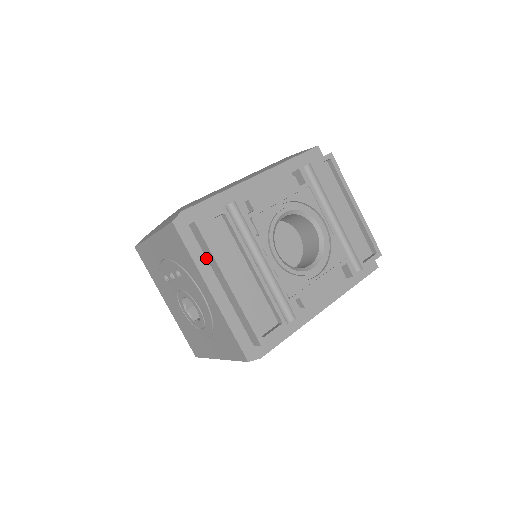
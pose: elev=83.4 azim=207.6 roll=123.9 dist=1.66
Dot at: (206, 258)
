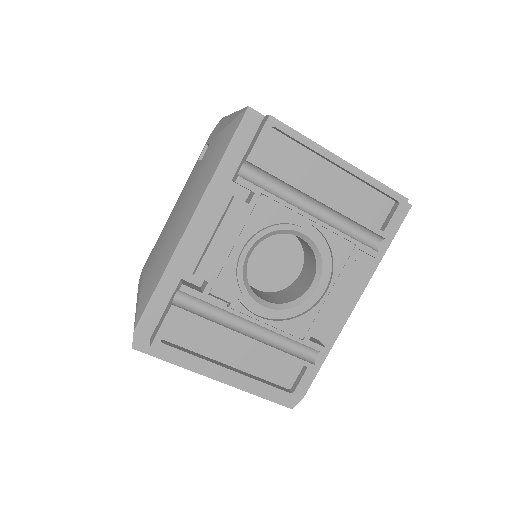
Dot at: occluded
